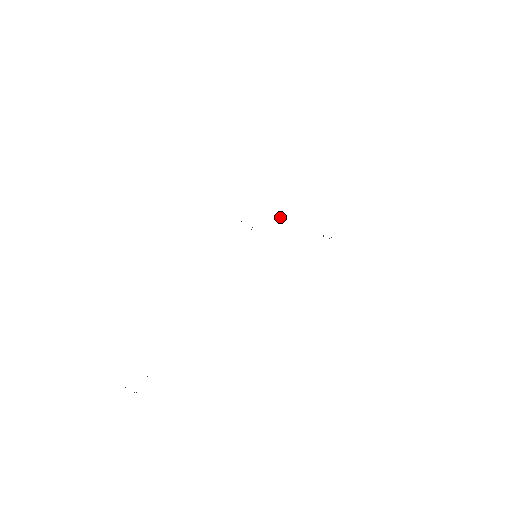
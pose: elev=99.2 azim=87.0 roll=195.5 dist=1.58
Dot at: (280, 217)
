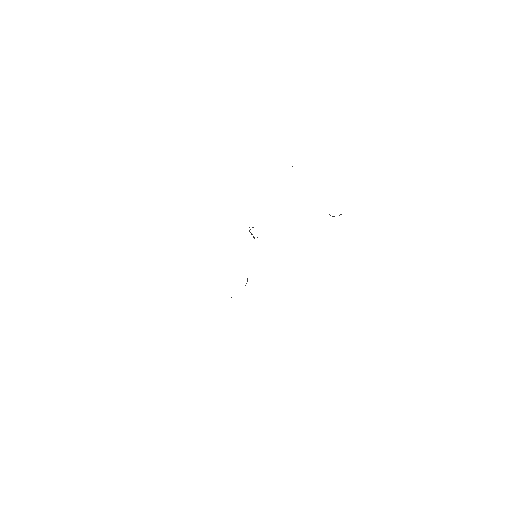
Dot at: occluded
